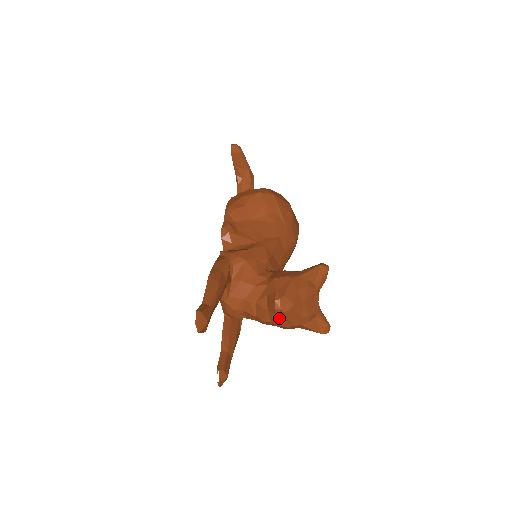
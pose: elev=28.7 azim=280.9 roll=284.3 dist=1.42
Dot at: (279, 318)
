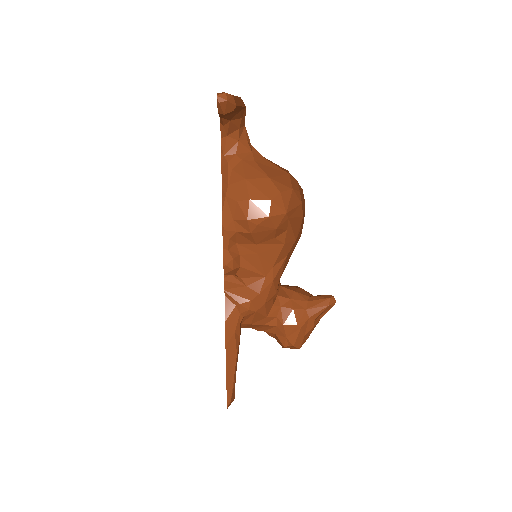
Dot at: occluded
